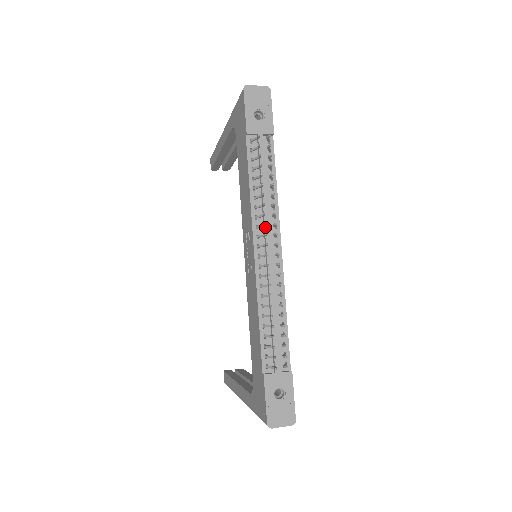
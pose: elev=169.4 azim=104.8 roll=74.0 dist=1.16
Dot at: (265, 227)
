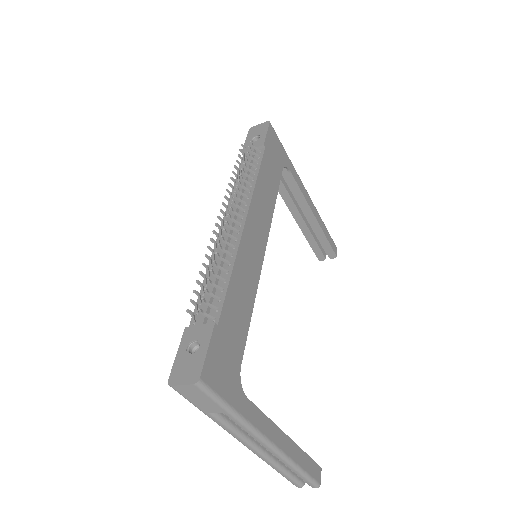
Dot at: occluded
